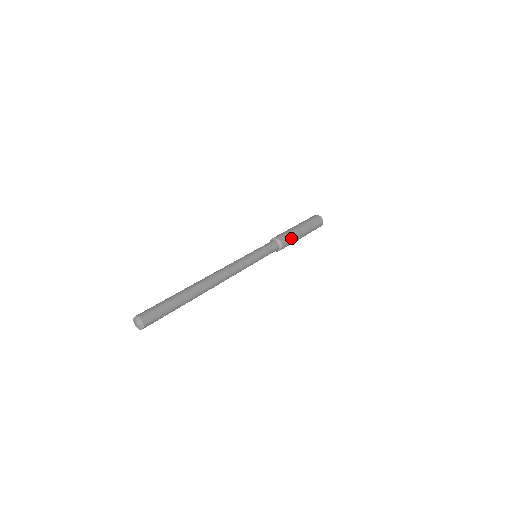
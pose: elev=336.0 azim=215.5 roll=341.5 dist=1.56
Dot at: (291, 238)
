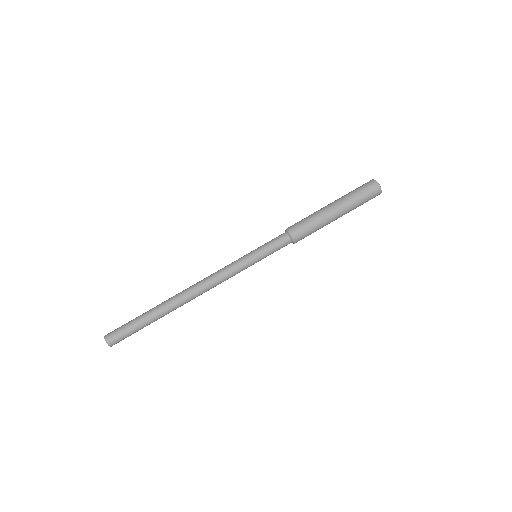
Dot at: occluded
